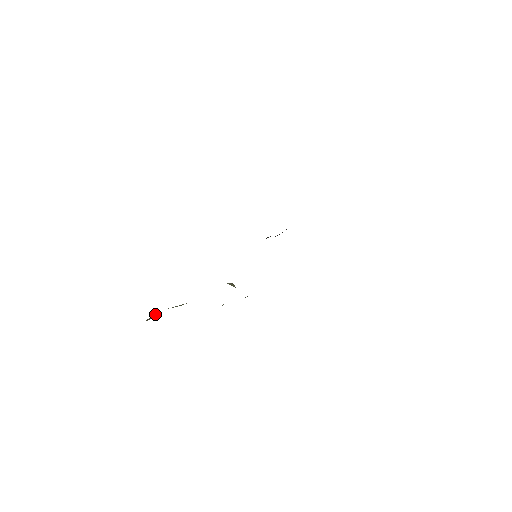
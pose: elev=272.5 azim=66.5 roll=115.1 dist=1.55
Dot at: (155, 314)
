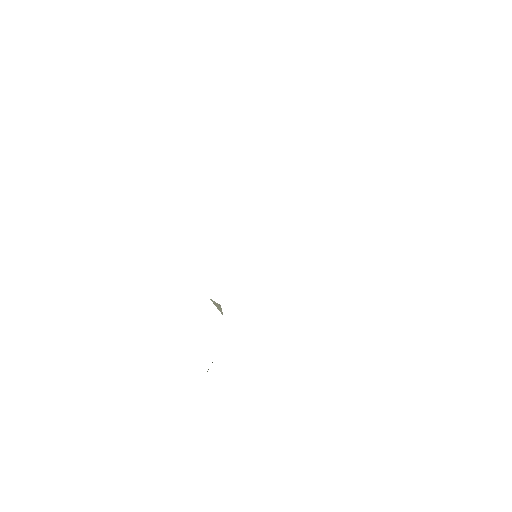
Dot at: occluded
